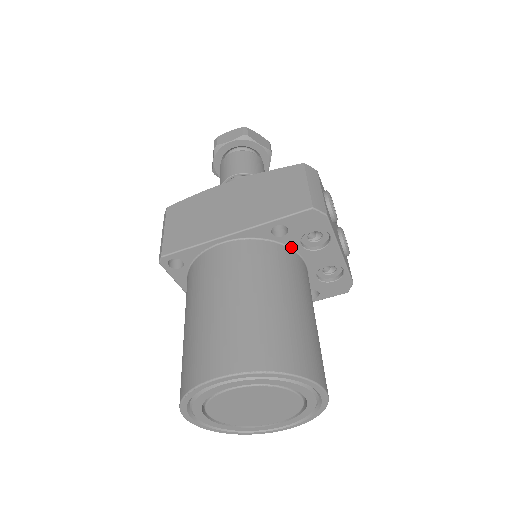
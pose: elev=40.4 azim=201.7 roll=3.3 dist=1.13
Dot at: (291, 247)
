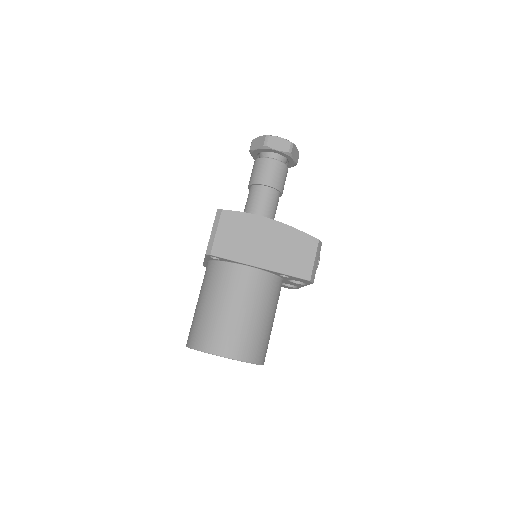
Dot at: (283, 278)
